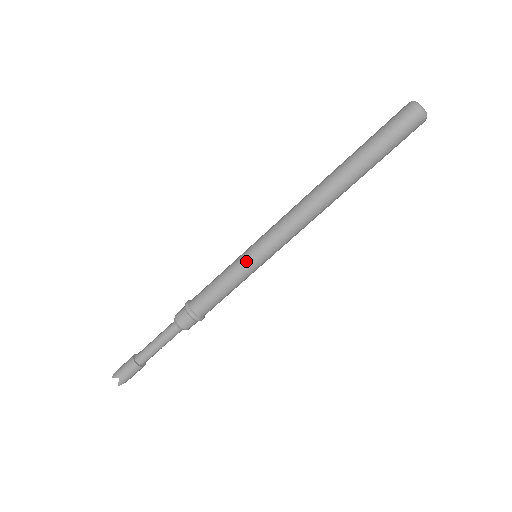
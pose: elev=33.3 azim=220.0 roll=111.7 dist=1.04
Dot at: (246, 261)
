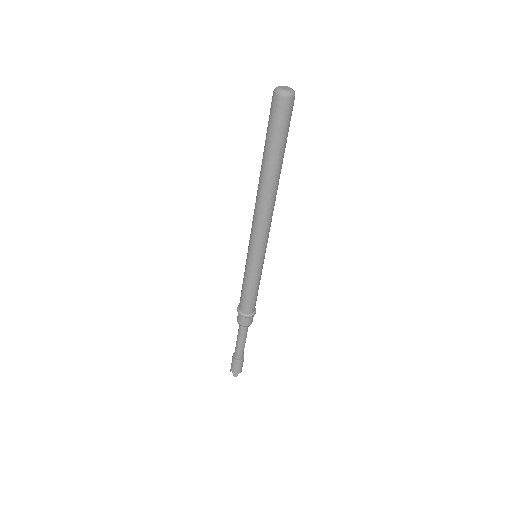
Dot at: (247, 263)
